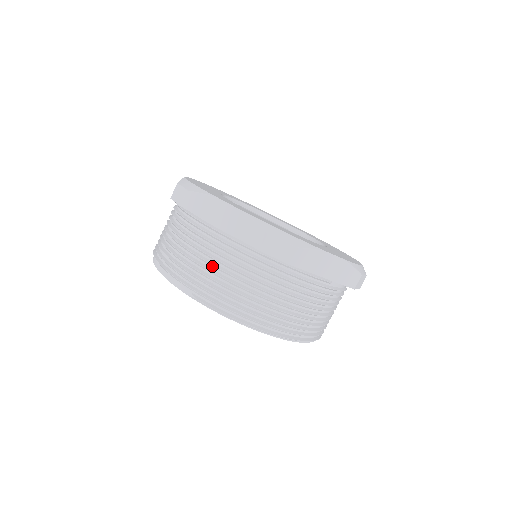
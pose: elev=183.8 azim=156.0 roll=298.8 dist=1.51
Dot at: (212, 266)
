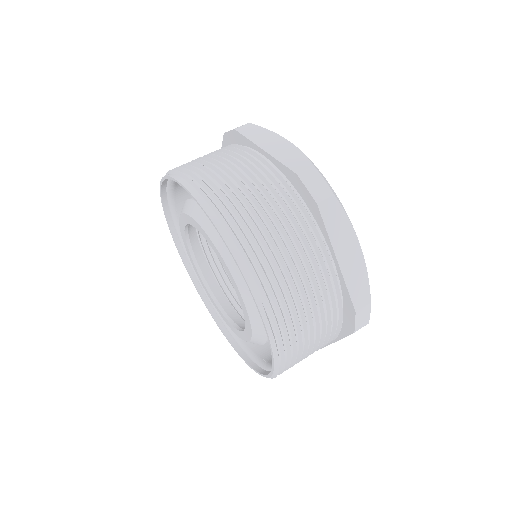
Dot at: (301, 290)
